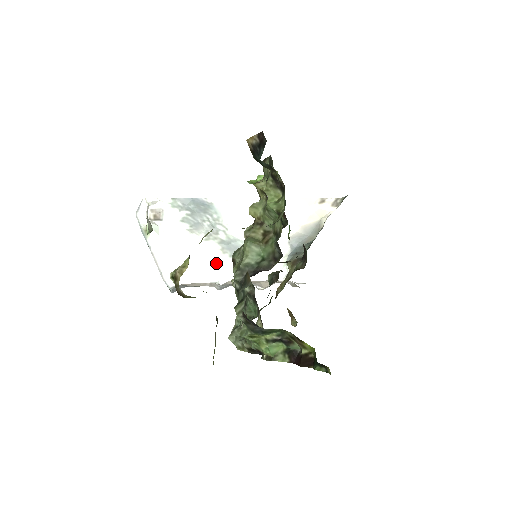
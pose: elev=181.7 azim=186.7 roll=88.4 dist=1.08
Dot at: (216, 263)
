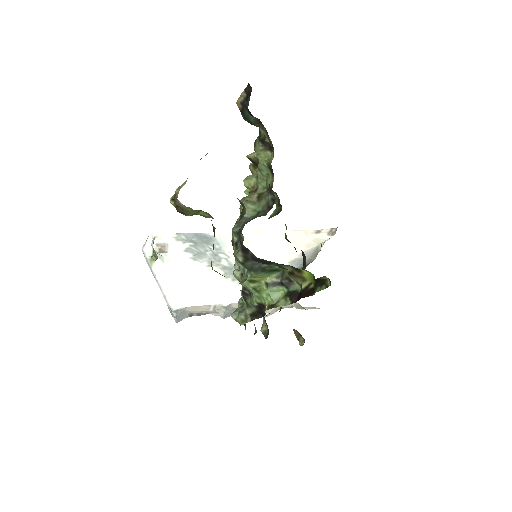
Dot at: (219, 286)
